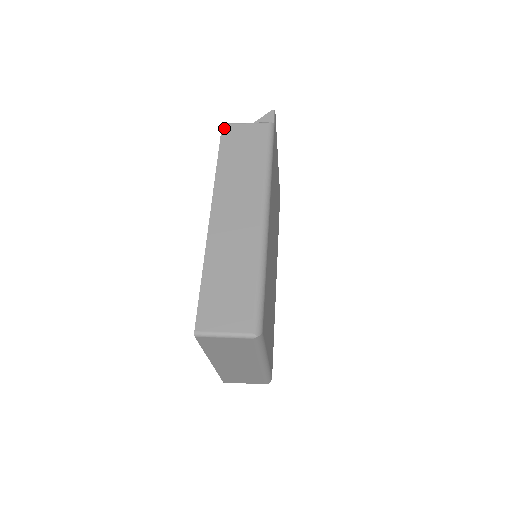
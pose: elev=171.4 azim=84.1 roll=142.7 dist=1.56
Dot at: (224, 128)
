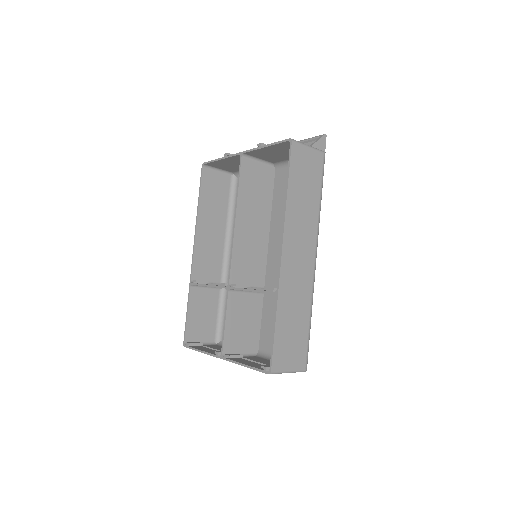
Dot at: (293, 148)
